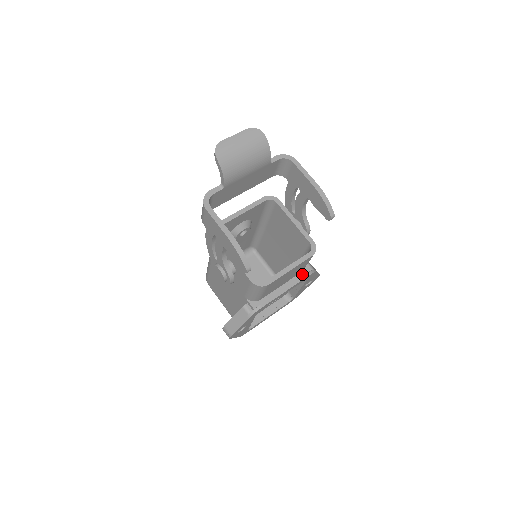
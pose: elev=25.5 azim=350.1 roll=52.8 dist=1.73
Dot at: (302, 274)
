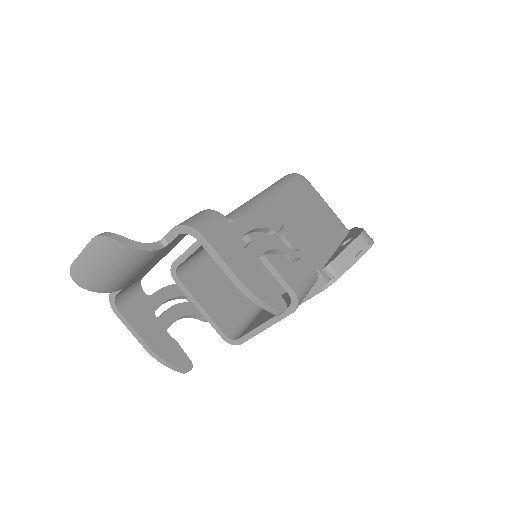
Dot at: (314, 288)
